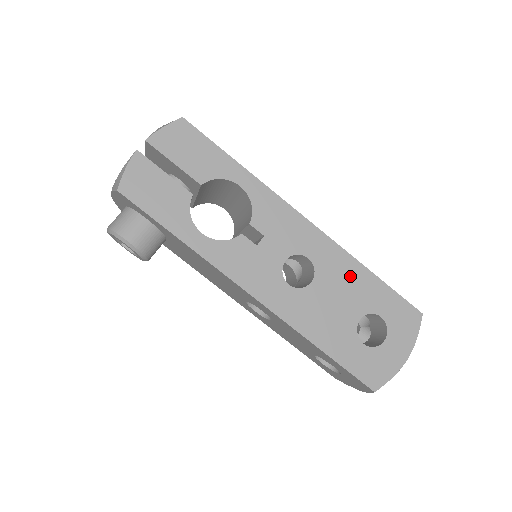
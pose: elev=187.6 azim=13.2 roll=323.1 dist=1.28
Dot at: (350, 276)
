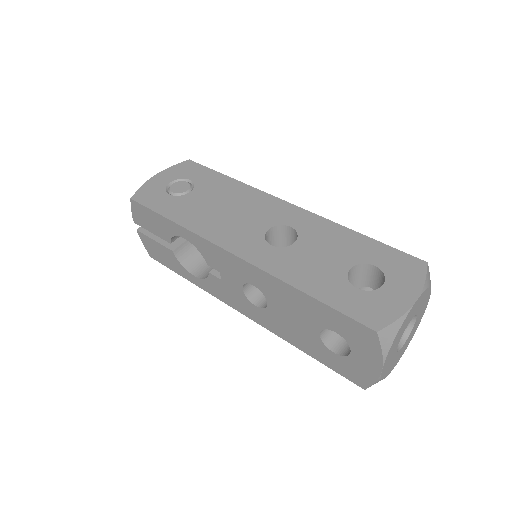
Dot at: (290, 298)
